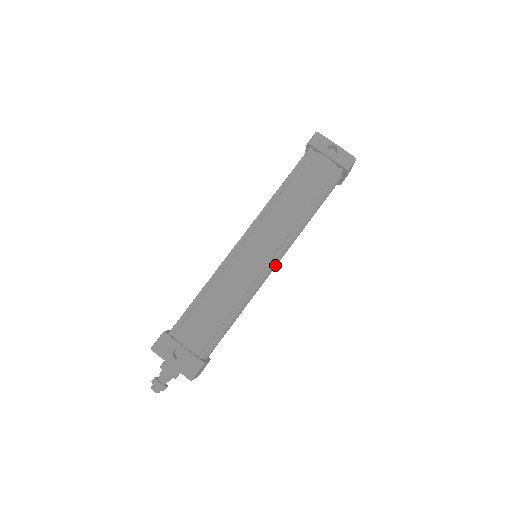
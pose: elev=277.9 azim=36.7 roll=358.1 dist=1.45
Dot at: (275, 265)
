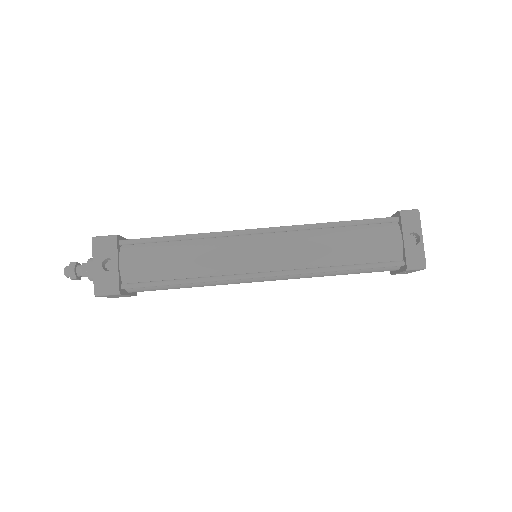
Dot at: (262, 280)
